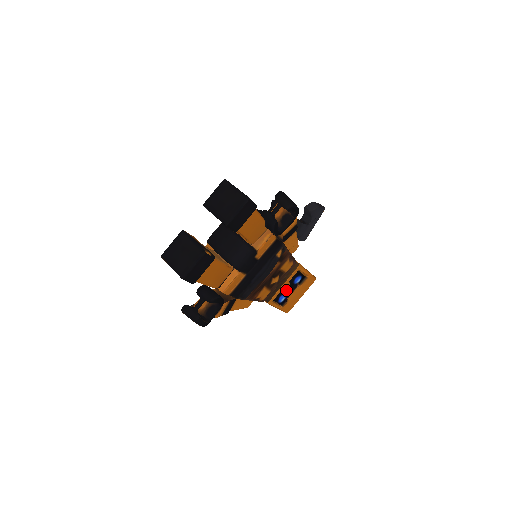
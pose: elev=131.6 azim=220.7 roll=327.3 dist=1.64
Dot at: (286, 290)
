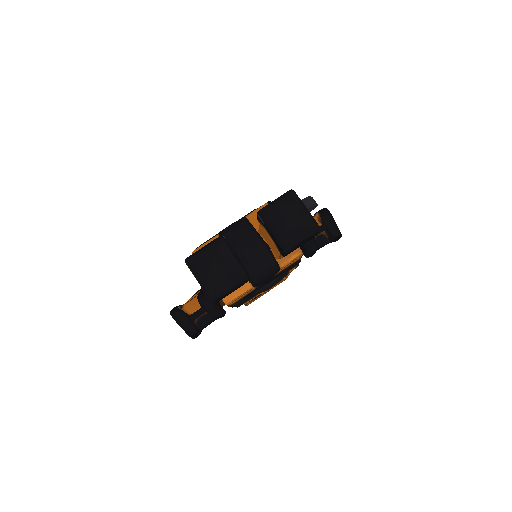
Dot at: occluded
